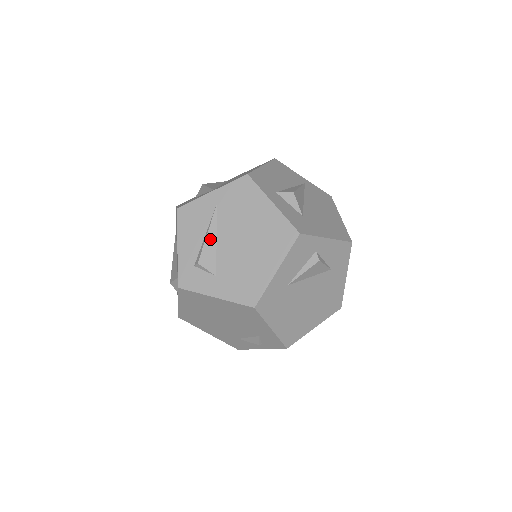
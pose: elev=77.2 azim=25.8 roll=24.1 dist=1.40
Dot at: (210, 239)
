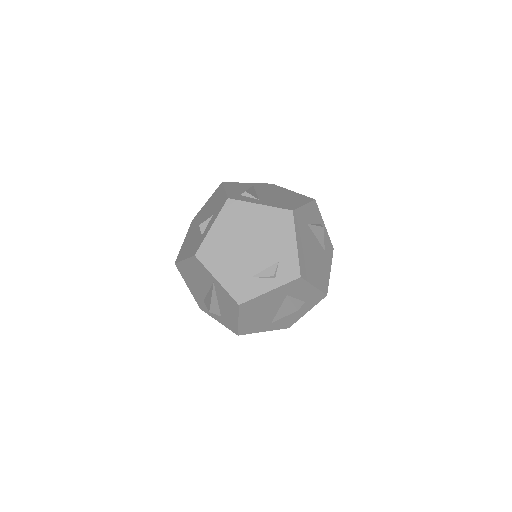
Dot at: (252, 190)
